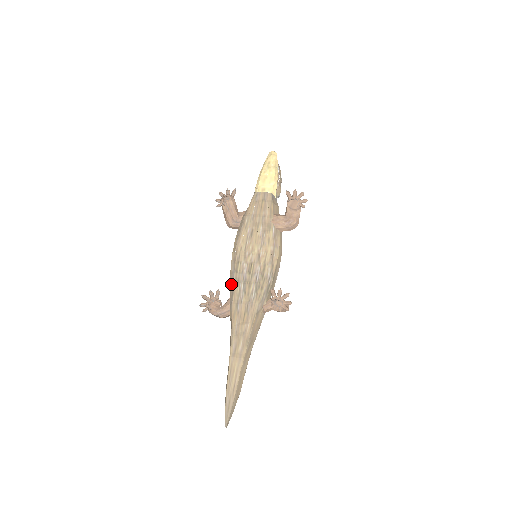
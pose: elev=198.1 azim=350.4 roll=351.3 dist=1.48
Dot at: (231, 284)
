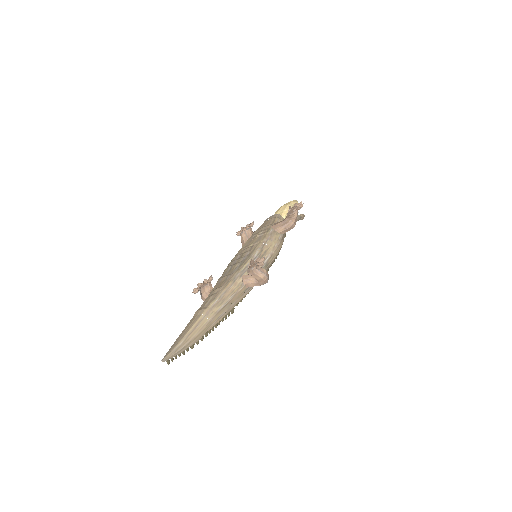
Dot at: occluded
